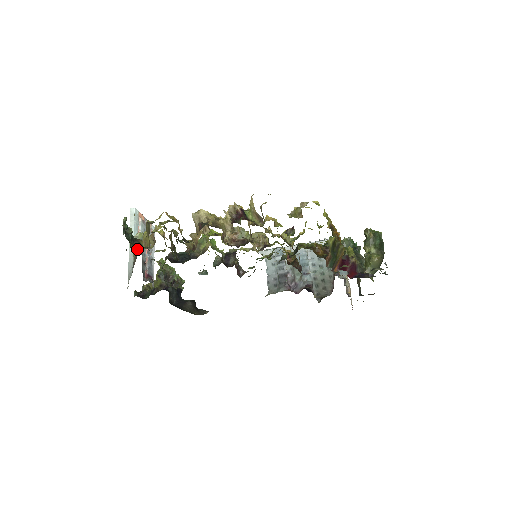
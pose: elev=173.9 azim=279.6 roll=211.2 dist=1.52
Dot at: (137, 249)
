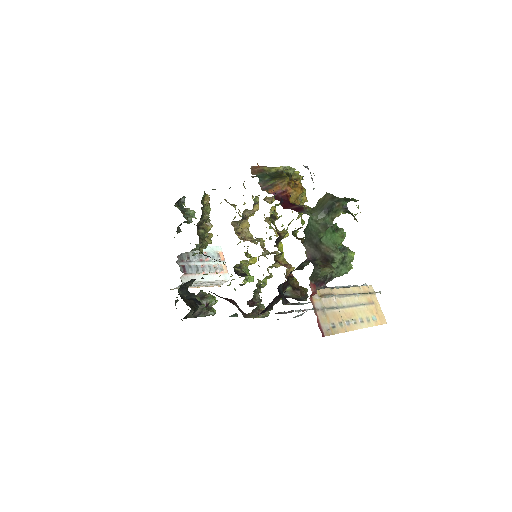
Dot at: occluded
